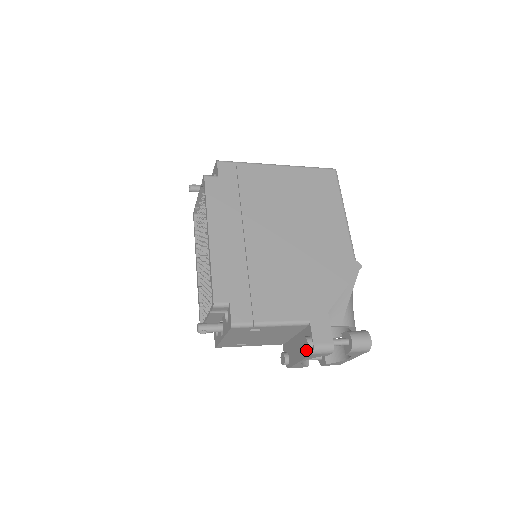
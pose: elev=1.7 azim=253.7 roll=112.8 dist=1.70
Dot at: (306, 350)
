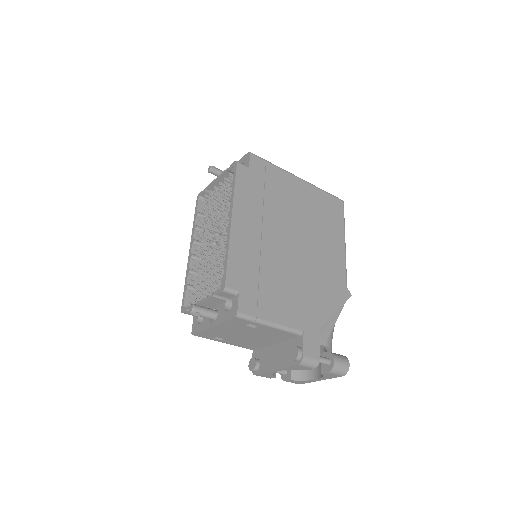
Dot at: (294, 359)
